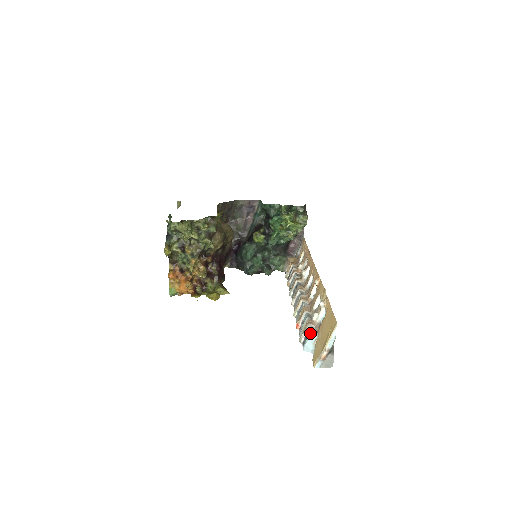
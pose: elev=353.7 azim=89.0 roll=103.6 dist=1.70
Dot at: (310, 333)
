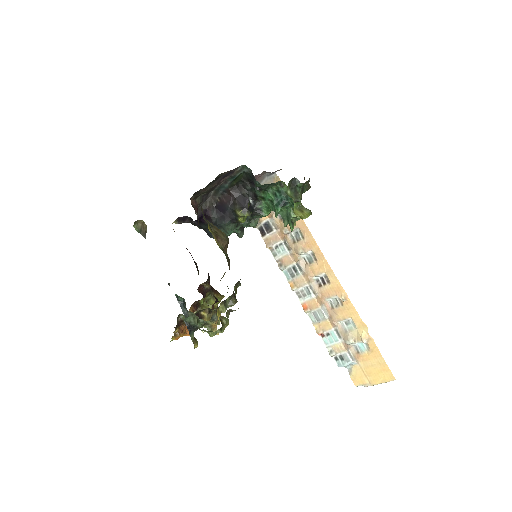
Dot at: (351, 362)
